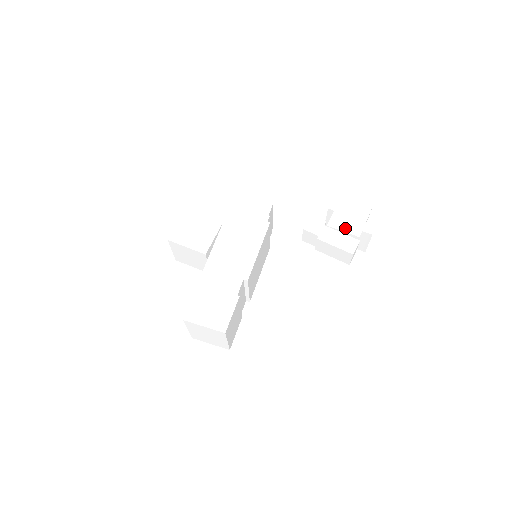
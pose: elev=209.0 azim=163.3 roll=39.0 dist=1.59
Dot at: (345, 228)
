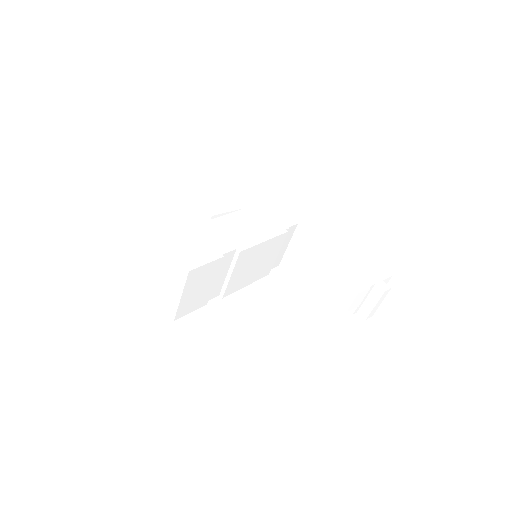
Dot at: (359, 273)
